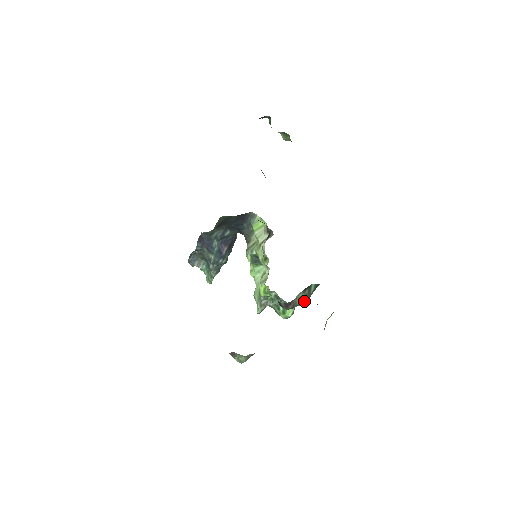
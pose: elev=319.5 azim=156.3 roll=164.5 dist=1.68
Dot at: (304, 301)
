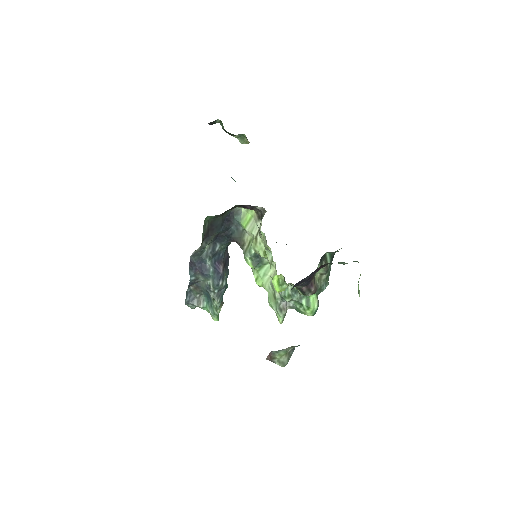
Dot at: (325, 282)
